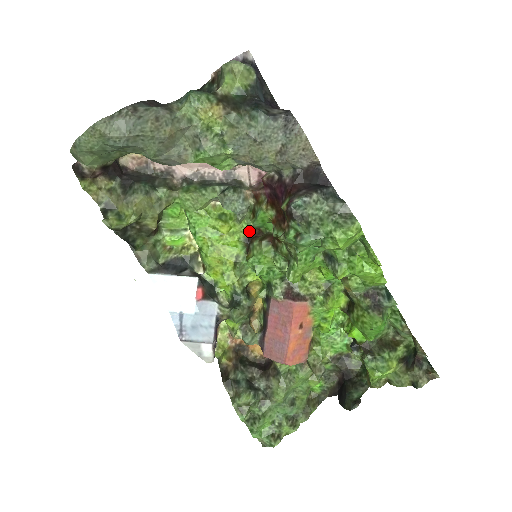
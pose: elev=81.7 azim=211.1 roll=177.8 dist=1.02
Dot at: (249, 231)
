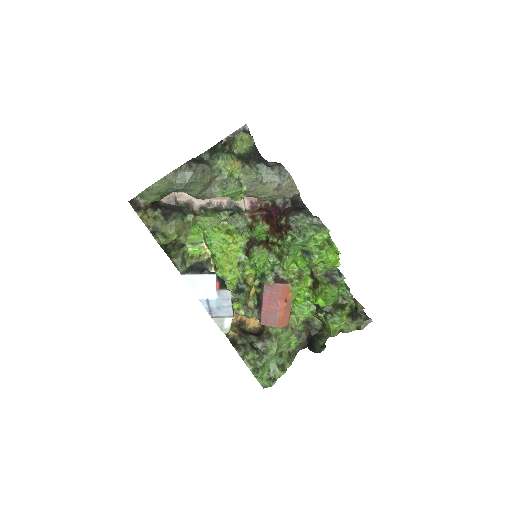
Dot at: (247, 240)
